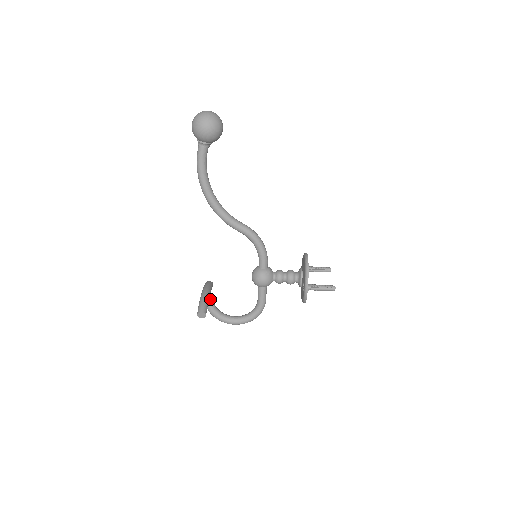
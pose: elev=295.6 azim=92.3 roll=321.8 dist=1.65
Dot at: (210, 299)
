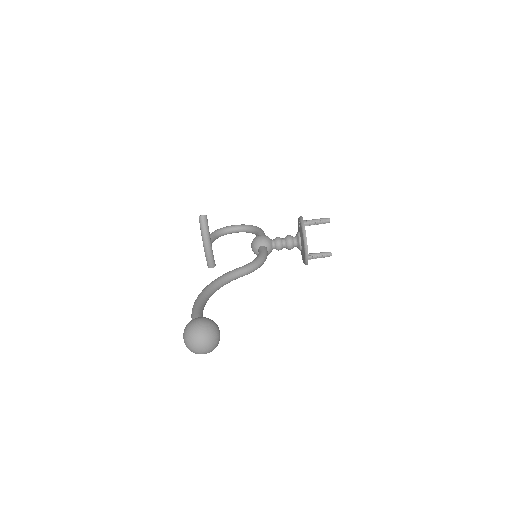
Dot at: occluded
